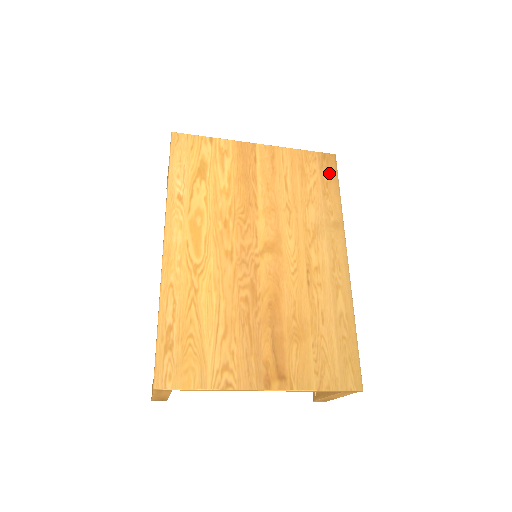
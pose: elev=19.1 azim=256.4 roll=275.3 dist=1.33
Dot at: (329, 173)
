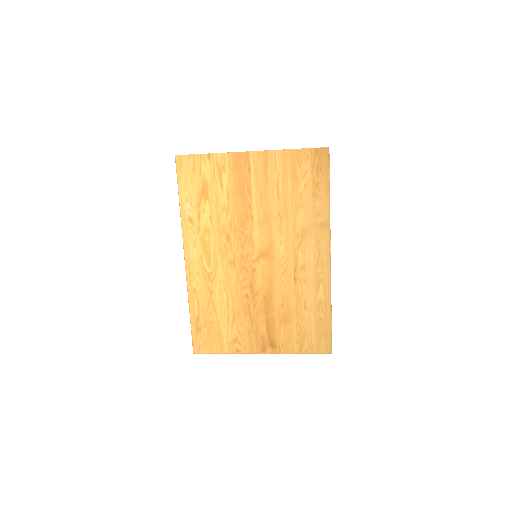
Dot at: (320, 171)
